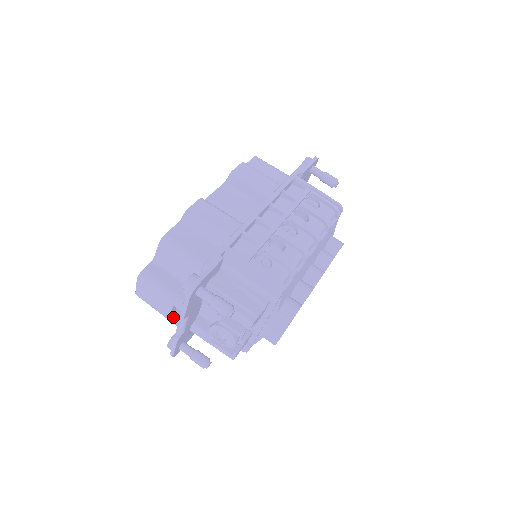
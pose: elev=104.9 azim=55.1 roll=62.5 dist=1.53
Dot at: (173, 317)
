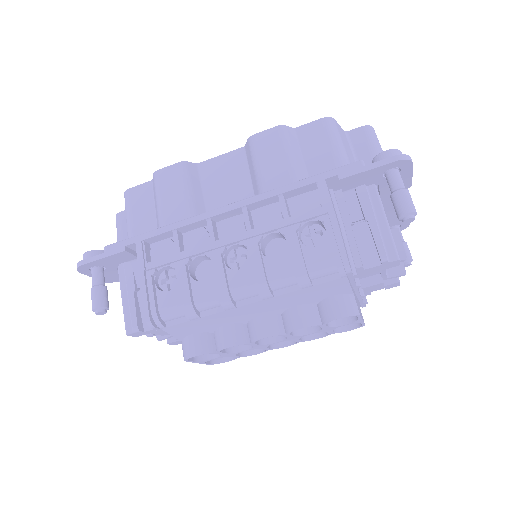
Dot at: occluded
